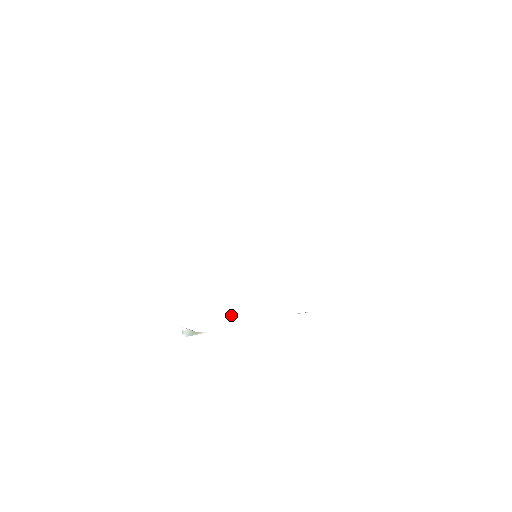
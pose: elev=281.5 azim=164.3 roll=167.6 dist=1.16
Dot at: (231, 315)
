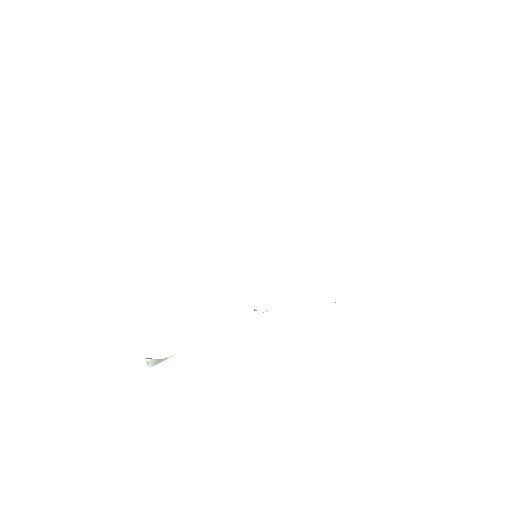
Dot at: (254, 310)
